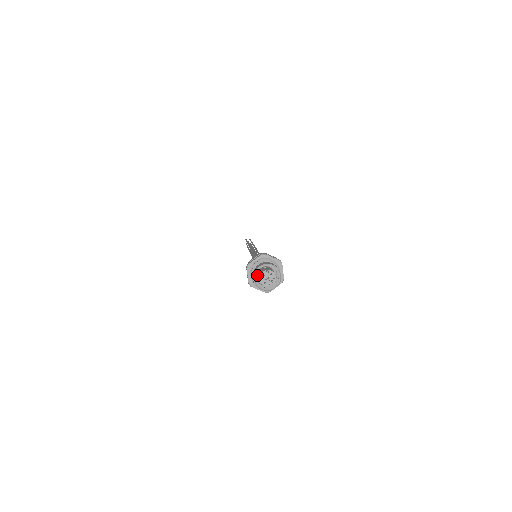
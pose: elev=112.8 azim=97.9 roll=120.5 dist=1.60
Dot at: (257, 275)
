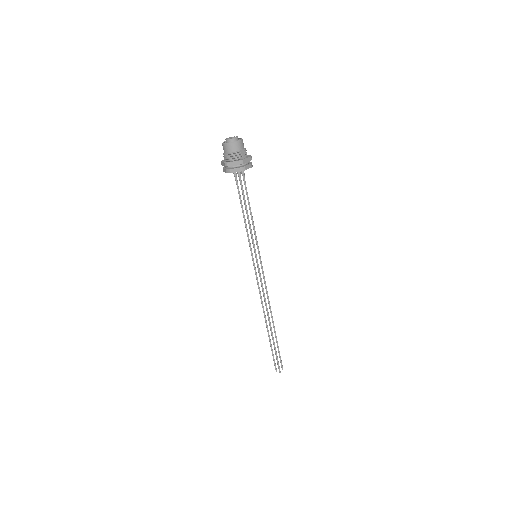
Dot at: occluded
